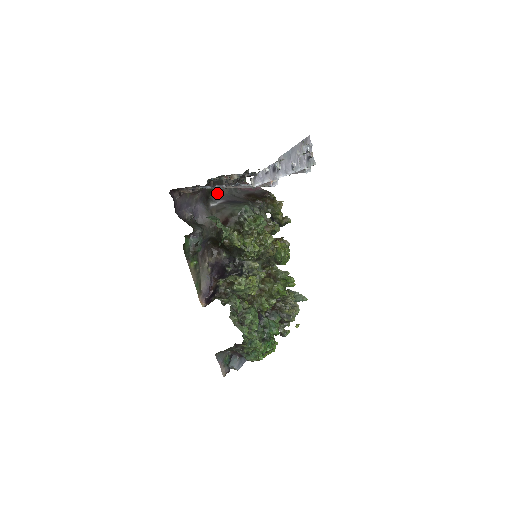
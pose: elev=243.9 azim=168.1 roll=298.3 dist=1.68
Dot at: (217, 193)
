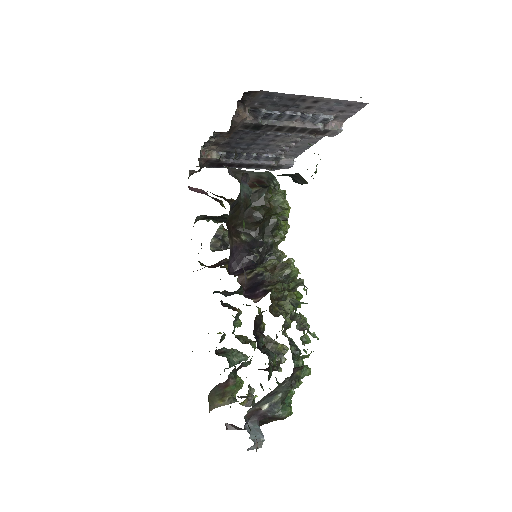
Dot at: occluded
